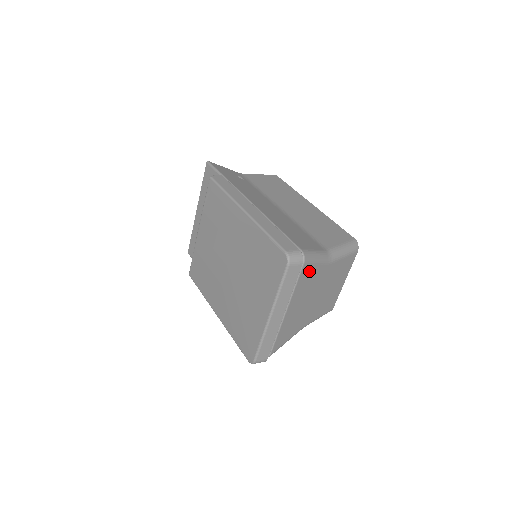
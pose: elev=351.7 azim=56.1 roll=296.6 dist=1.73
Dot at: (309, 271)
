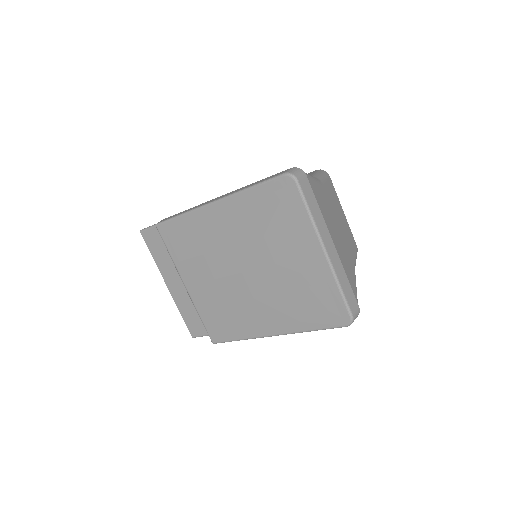
Dot at: (315, 189)
